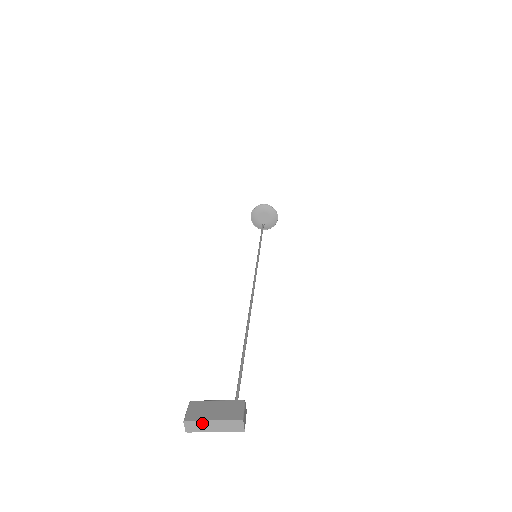
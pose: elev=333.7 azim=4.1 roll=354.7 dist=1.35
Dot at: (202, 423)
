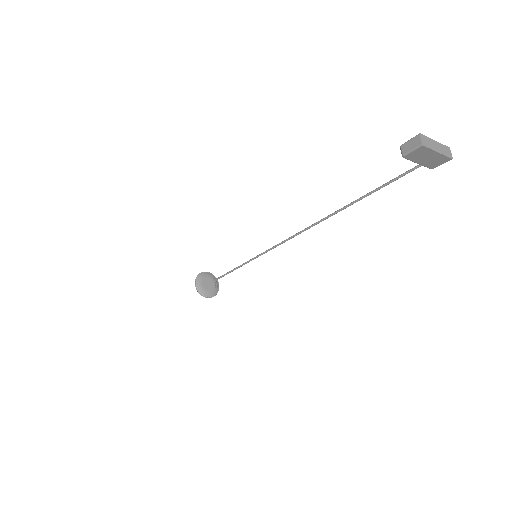
Dot at: (430, 140)
